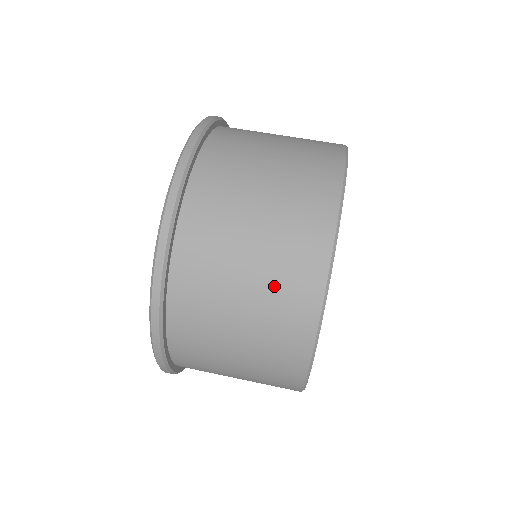
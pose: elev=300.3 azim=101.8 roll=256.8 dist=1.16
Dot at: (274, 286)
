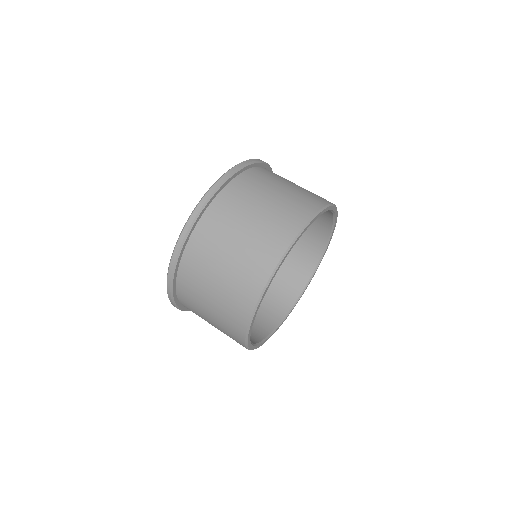
Dot at: (223, 330)
